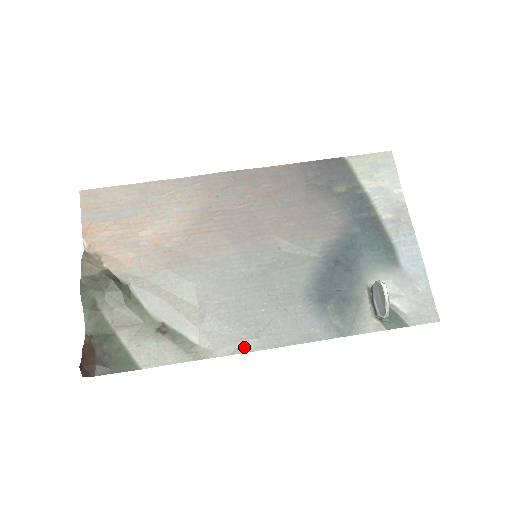
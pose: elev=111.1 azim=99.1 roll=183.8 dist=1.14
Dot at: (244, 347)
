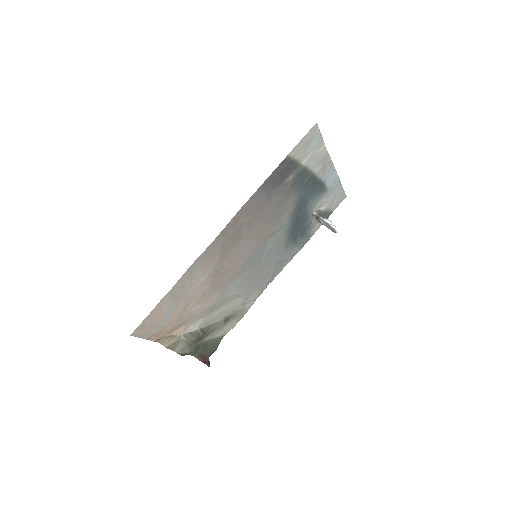
Dot at: (265, 287)
